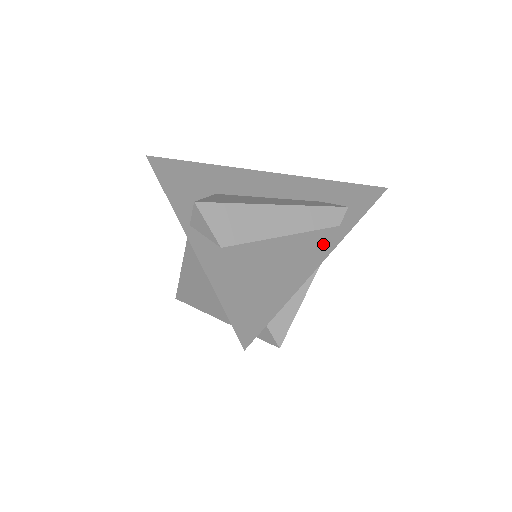
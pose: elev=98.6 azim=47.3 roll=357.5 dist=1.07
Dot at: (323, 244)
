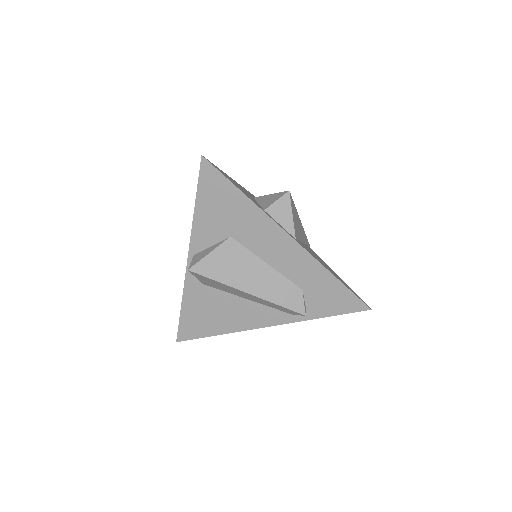
Dot at: (267, 320)
